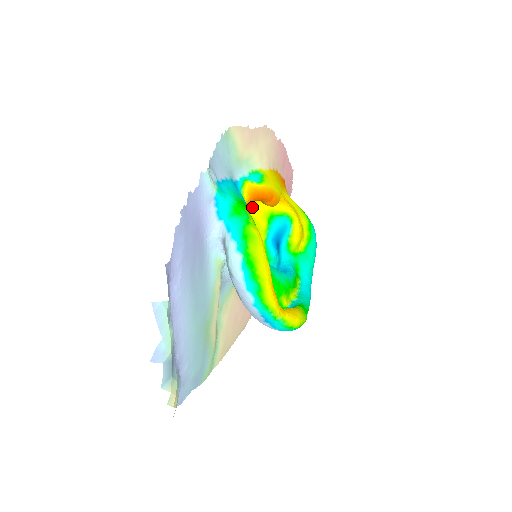
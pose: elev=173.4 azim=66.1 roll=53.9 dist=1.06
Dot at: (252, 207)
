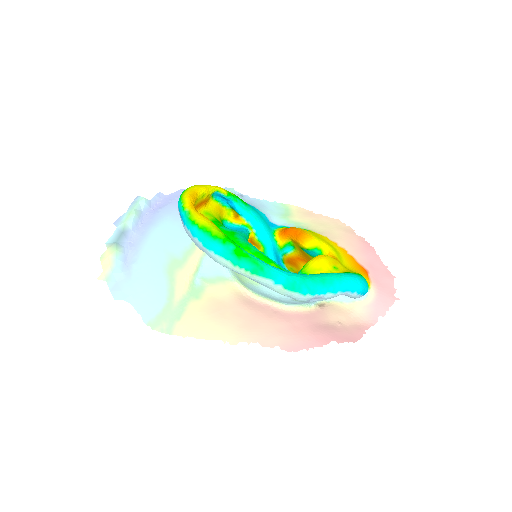
Dot at: occluded
